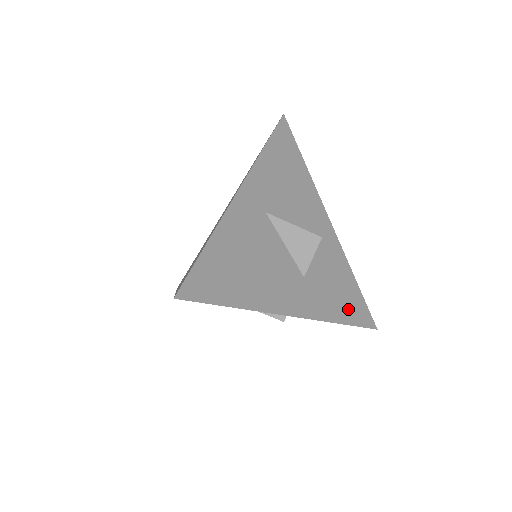
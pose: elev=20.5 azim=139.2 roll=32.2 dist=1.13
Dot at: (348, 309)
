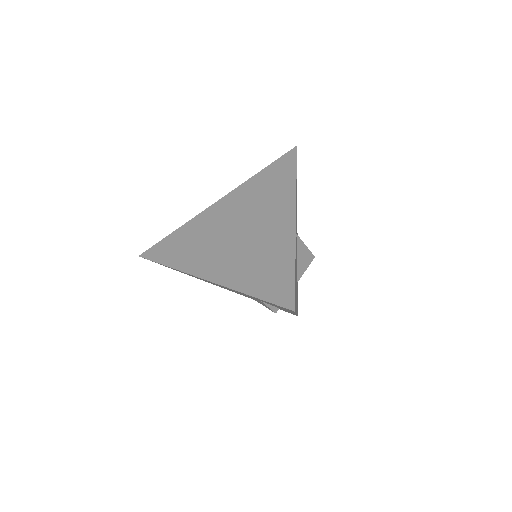
Dot at: occluded
